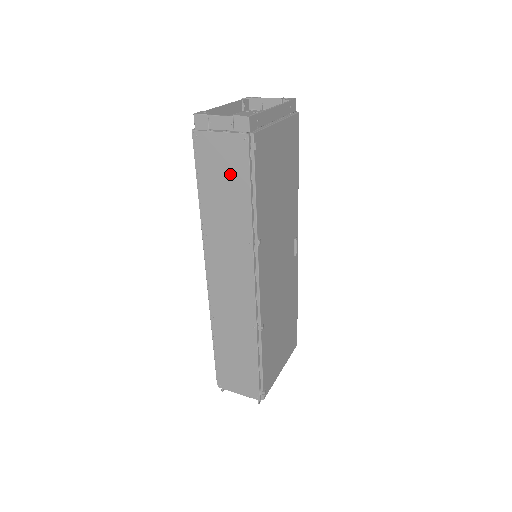
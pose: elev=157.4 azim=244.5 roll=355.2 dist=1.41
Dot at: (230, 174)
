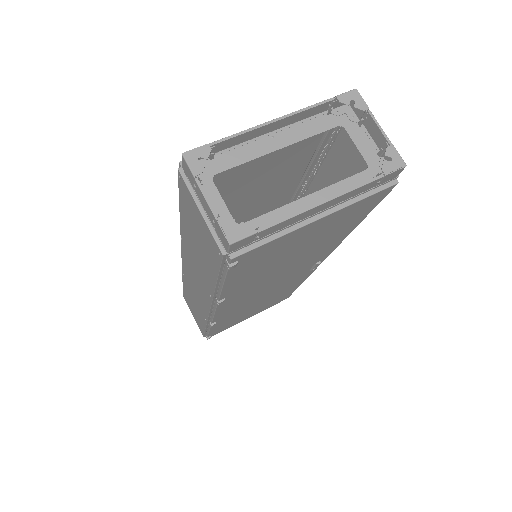
Dot at: (203, 246)
